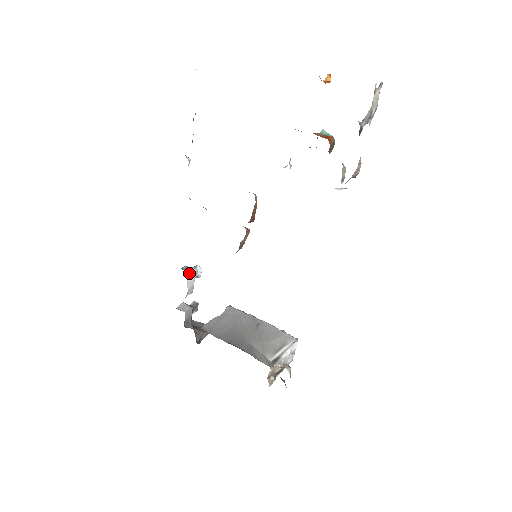
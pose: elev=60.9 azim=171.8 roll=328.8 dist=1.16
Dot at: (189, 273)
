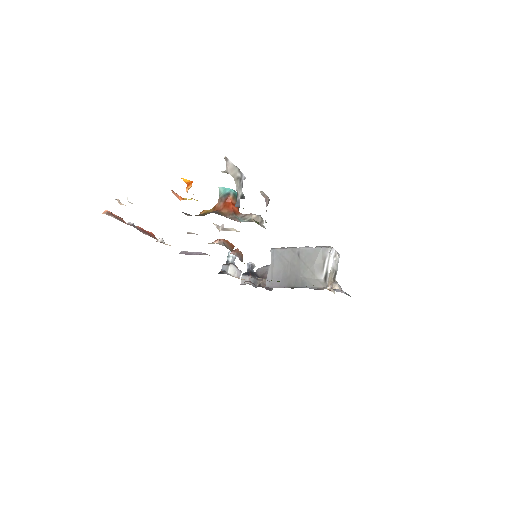
Dot at: (228, 271)
